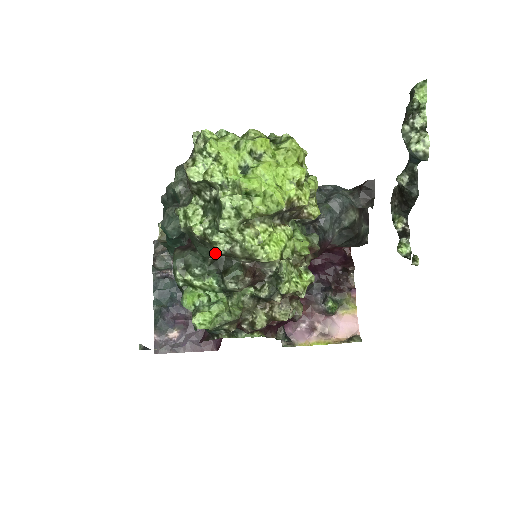
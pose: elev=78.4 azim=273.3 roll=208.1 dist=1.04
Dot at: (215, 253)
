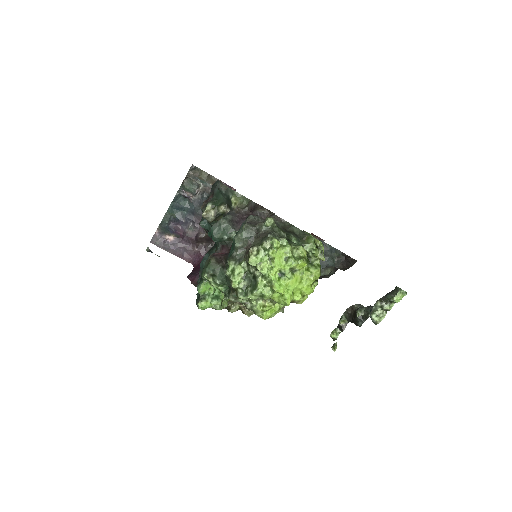
Dot at: occluded
